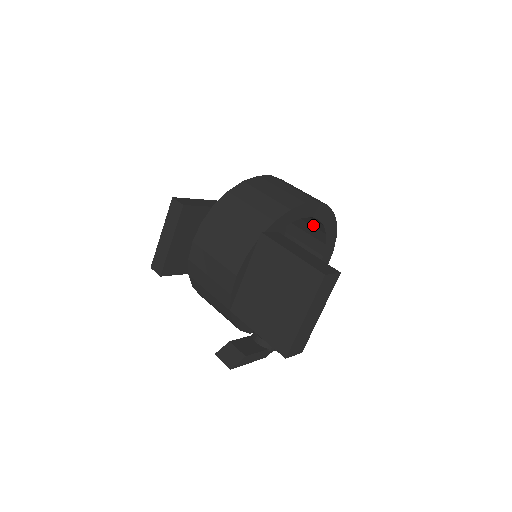
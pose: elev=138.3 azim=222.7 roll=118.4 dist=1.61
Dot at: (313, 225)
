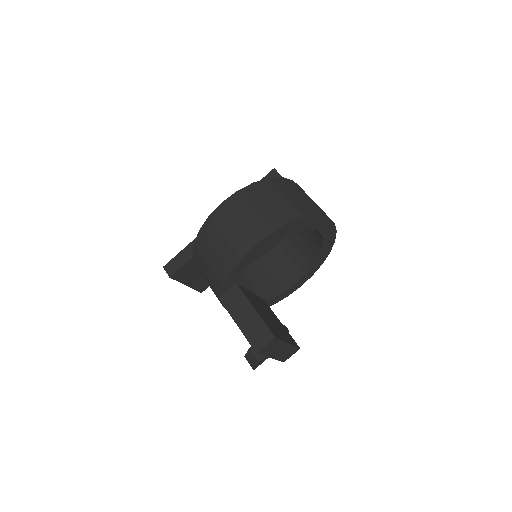
Dot at: occluded
